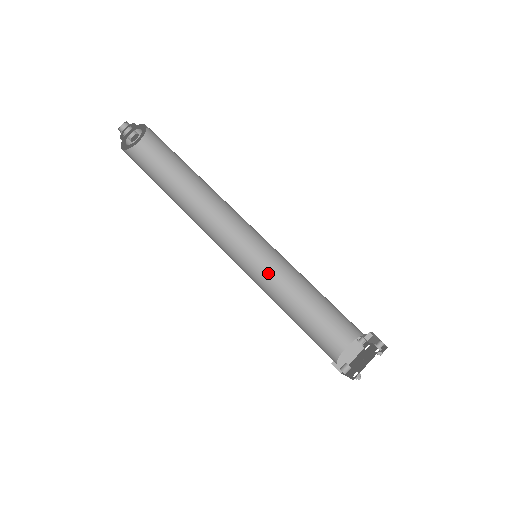
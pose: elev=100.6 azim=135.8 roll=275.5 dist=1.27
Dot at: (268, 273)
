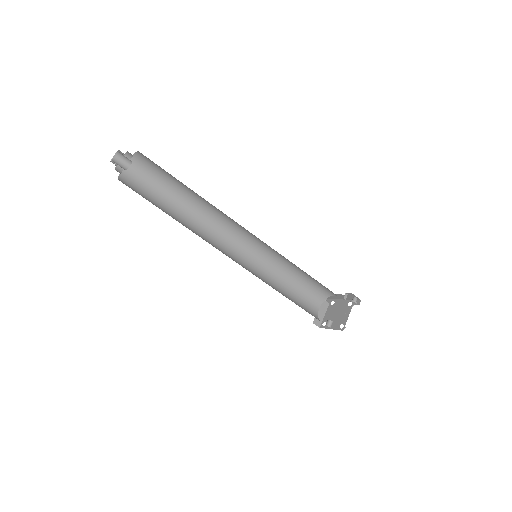
Dot at: (259, 267)
